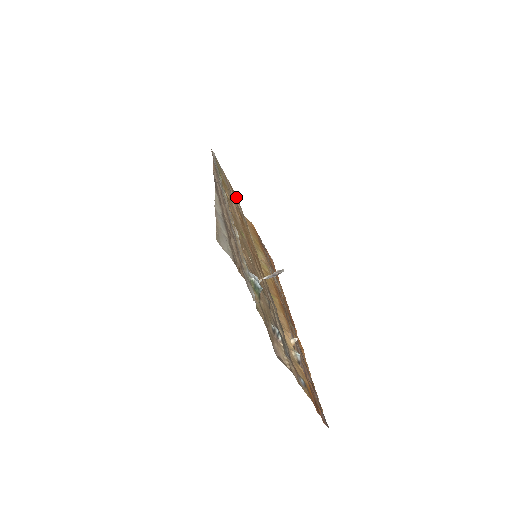
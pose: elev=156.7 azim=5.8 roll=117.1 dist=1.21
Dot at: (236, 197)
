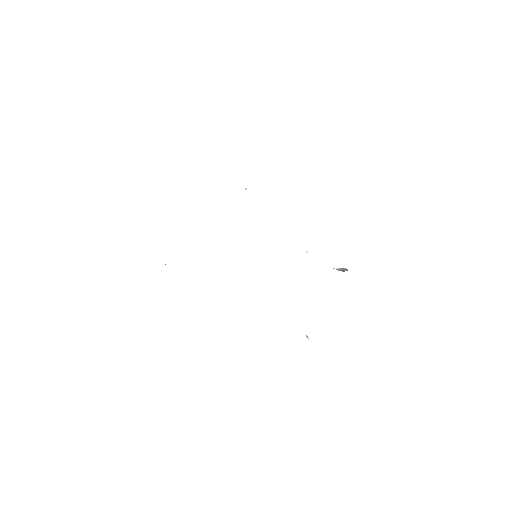
Dot at: occluded
